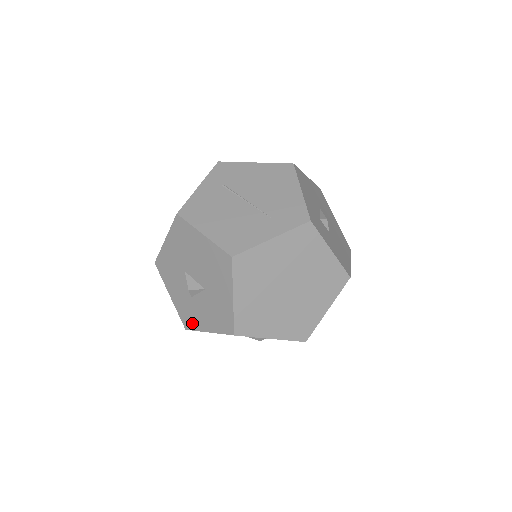
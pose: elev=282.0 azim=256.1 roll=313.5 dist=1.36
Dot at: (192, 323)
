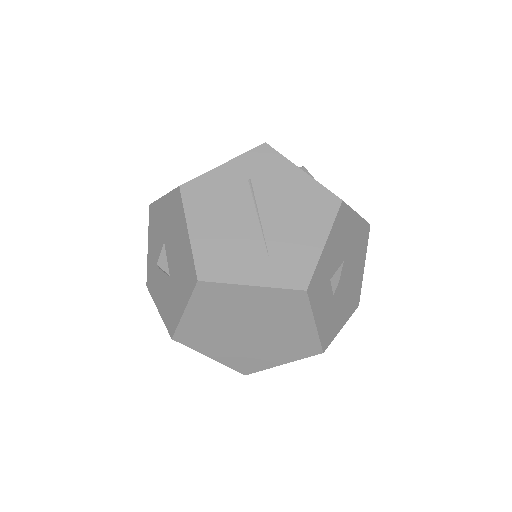
Dot at: (152, 288)
